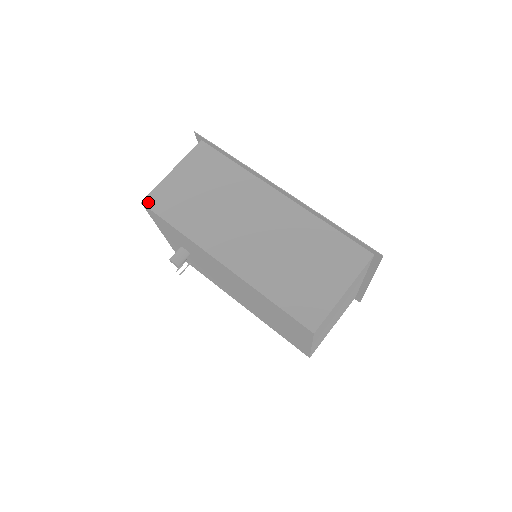
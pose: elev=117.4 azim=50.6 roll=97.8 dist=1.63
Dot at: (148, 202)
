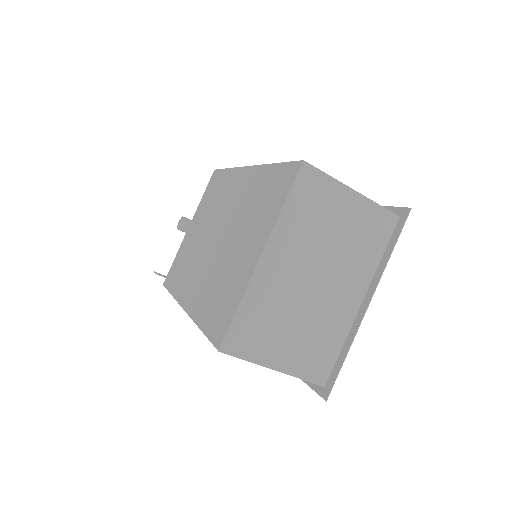
Dot at: occluded
